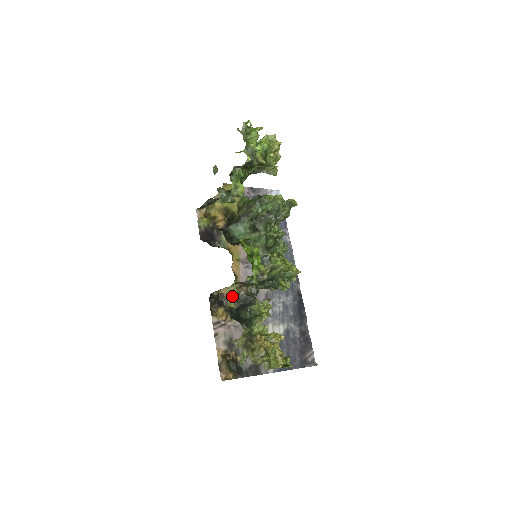
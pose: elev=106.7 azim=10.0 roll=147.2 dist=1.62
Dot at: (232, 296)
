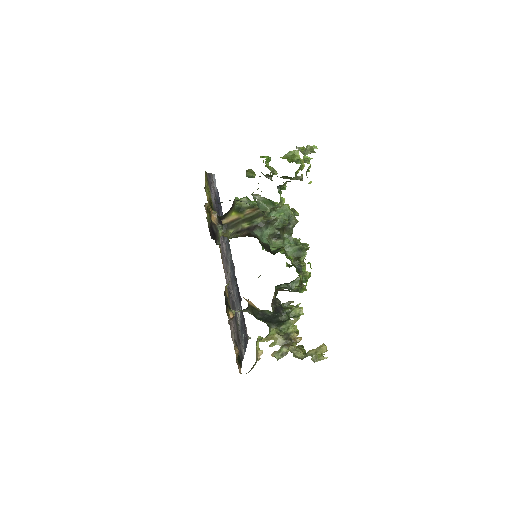
Dot at: (227, 292)
